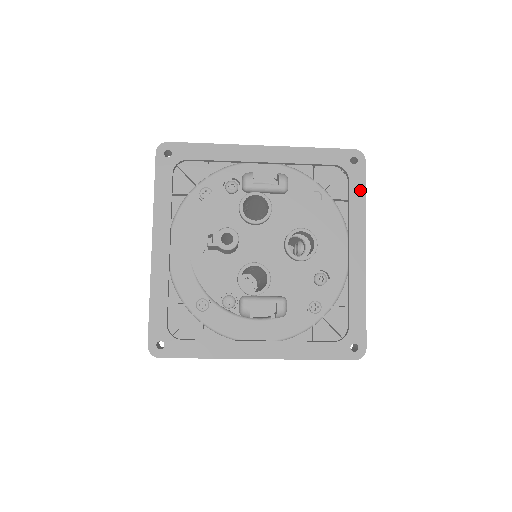
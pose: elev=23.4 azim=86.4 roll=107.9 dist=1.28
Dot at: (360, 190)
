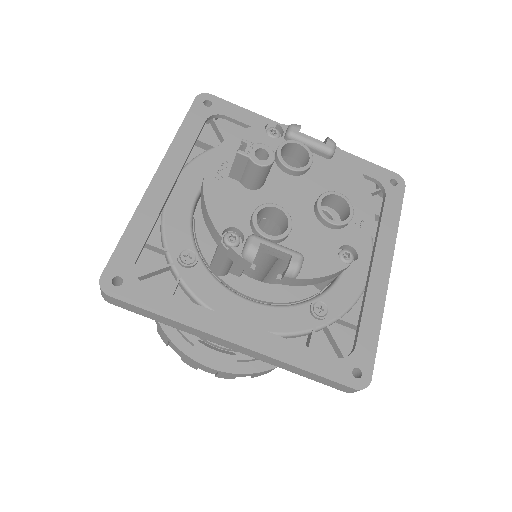
Dot at: (395, 210)
